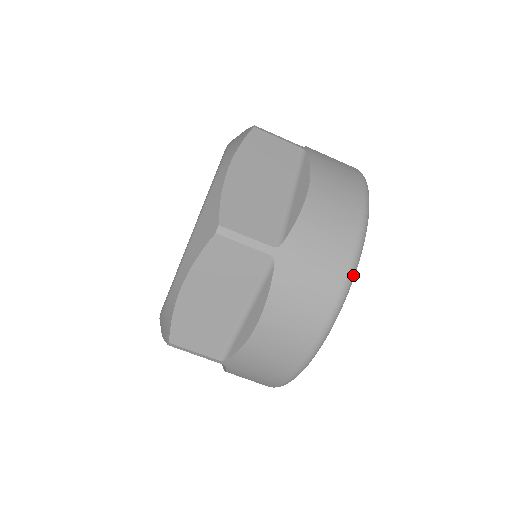
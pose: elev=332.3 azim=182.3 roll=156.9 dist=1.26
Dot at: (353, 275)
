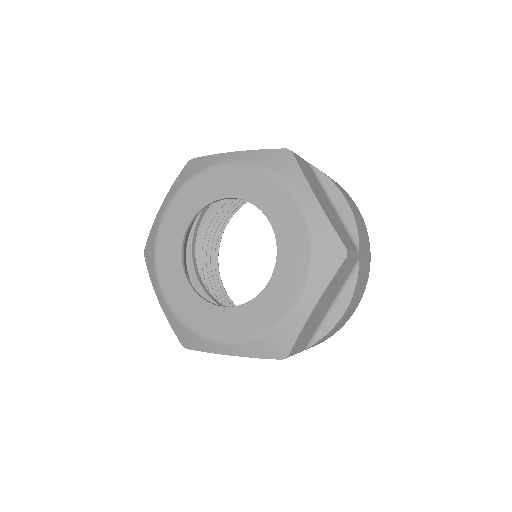
Dot at: occluded
